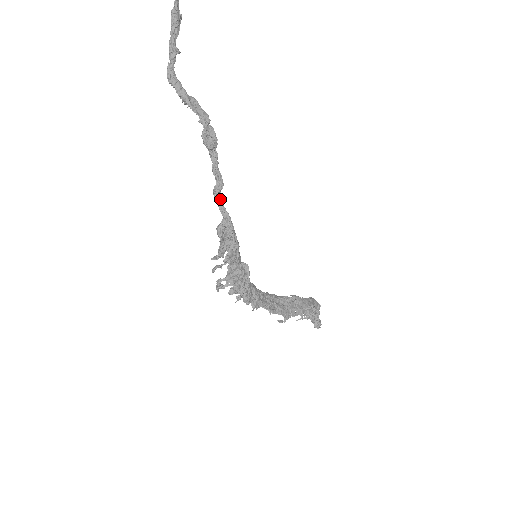
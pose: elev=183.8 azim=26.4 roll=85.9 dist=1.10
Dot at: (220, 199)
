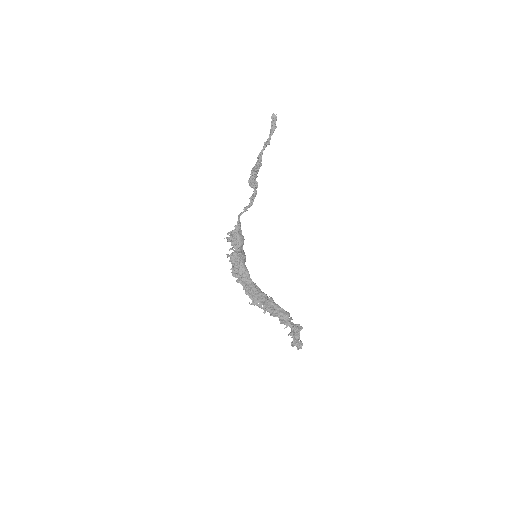
Dot at: (243, 212)
